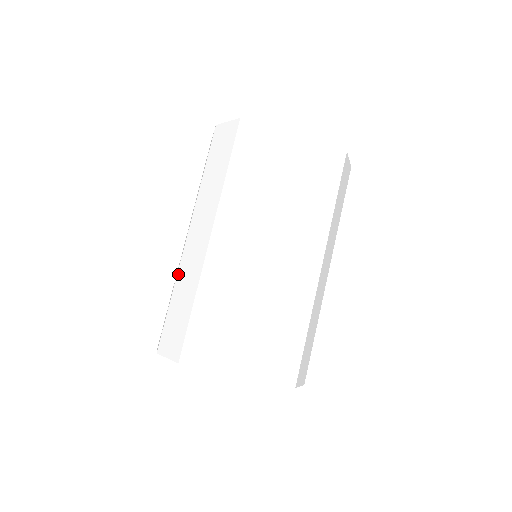
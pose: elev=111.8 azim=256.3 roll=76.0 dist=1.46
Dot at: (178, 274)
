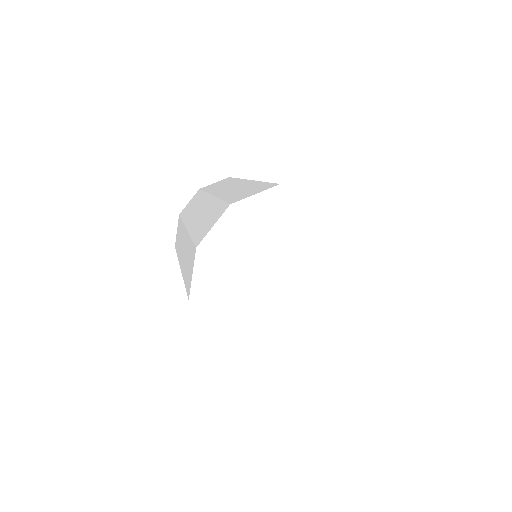
Dot at: occluded
